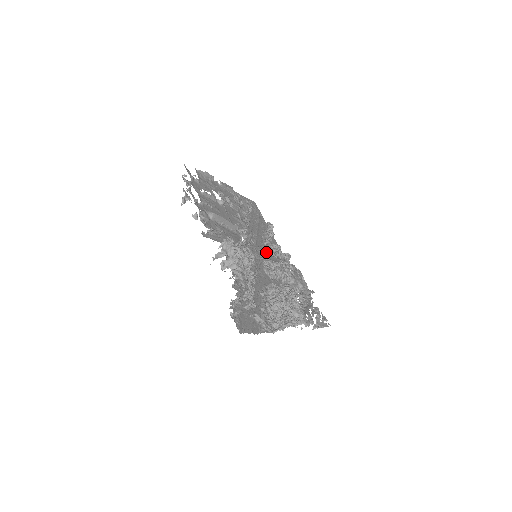
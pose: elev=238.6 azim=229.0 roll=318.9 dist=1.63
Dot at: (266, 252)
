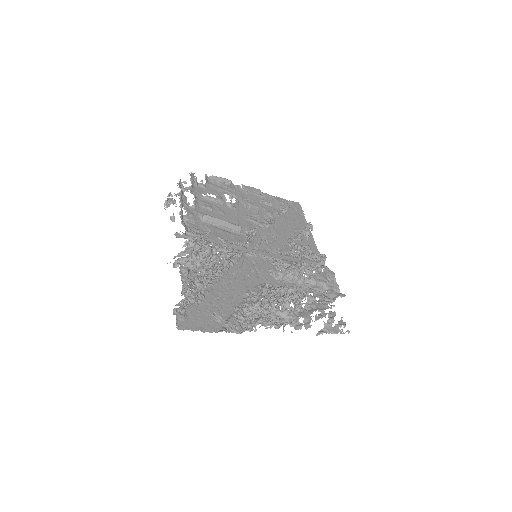
Dot at: (283, 253)
